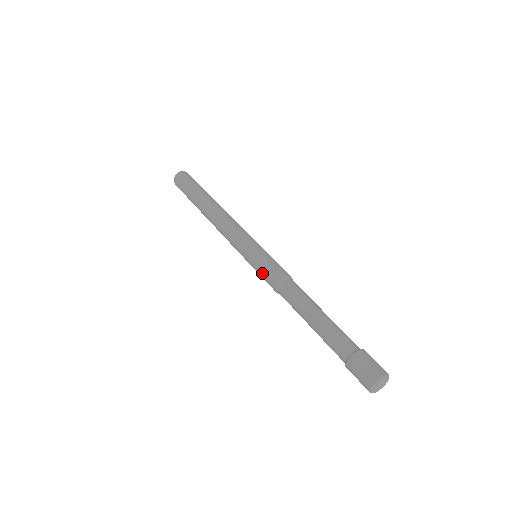
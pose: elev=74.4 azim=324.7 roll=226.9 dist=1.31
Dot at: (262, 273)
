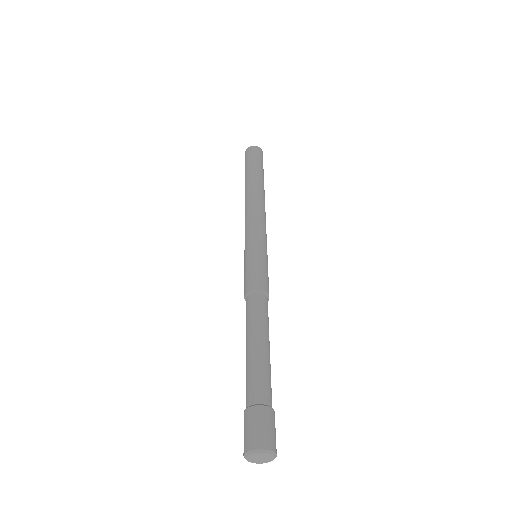
Dot at: (251, 270)
